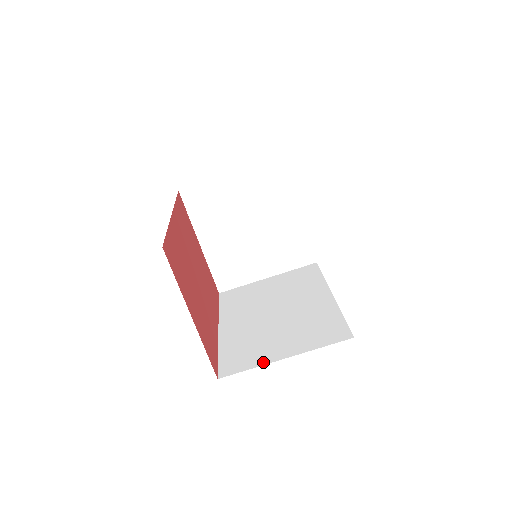
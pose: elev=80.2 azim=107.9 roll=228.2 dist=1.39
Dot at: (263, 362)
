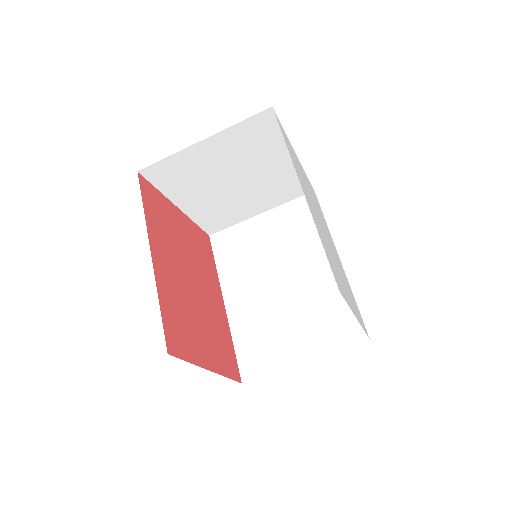
Dot at: (282, 365)
